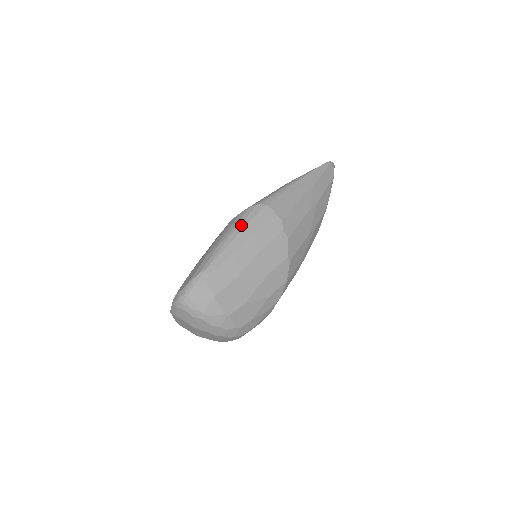
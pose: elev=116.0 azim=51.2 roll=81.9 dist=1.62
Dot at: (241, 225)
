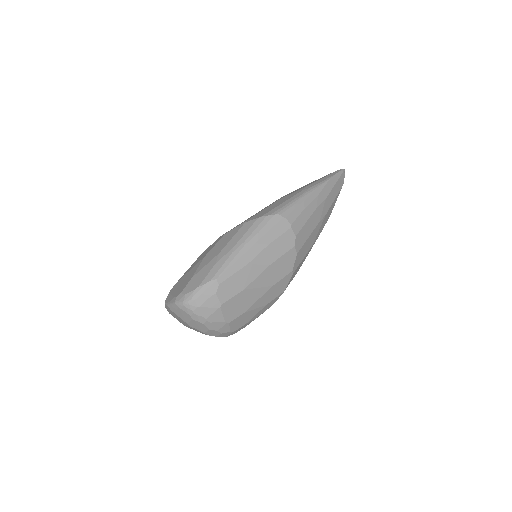
Dot at: (257, 235)
